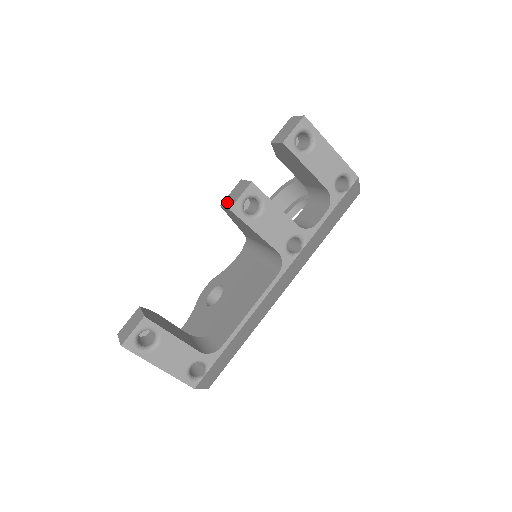
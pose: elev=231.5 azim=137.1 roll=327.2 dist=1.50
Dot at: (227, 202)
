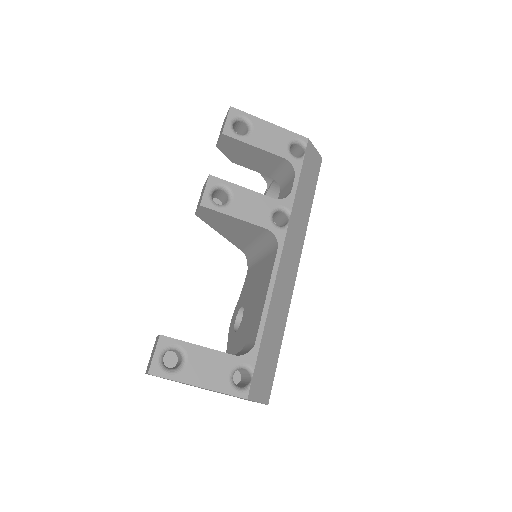
Dot at: (198, 205)
